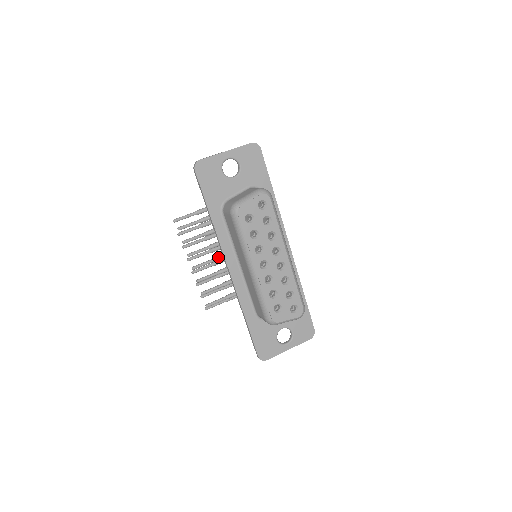
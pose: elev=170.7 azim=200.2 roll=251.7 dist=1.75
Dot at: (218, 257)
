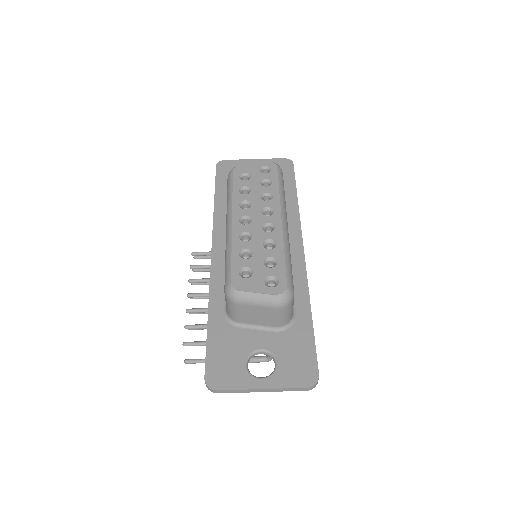
Dot at: occluded
